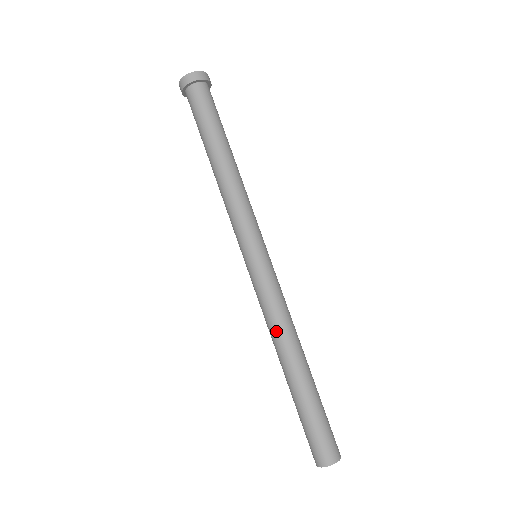
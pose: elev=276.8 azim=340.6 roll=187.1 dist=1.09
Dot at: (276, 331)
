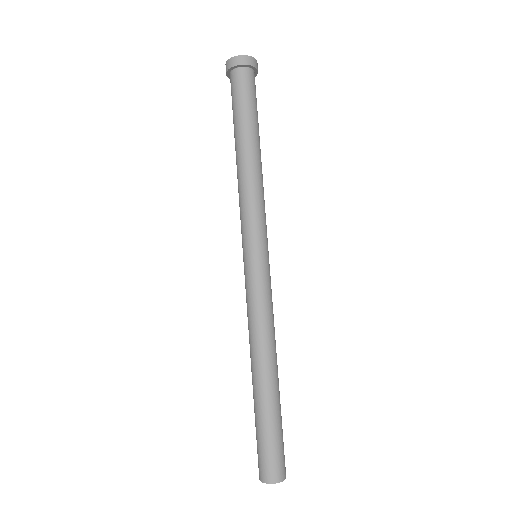
Dot at: (249, 336)
